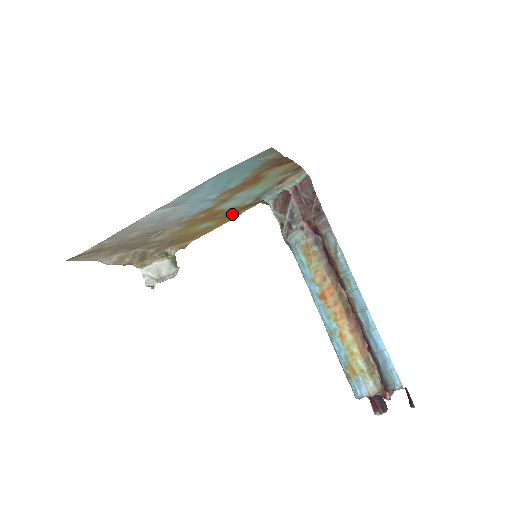
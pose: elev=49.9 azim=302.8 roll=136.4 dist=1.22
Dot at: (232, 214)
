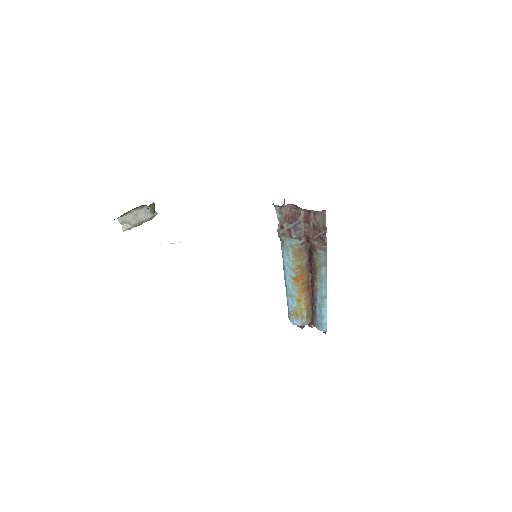
Dot at: occluded
